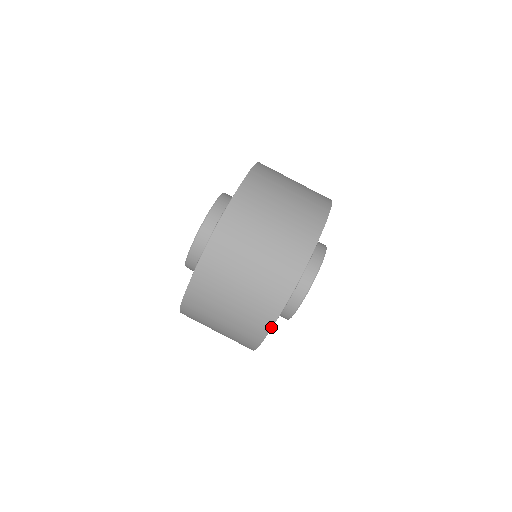
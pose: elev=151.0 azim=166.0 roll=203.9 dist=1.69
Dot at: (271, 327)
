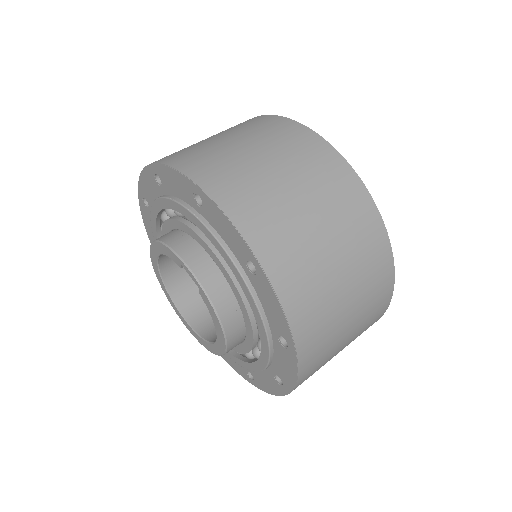
Dot at: occluded
